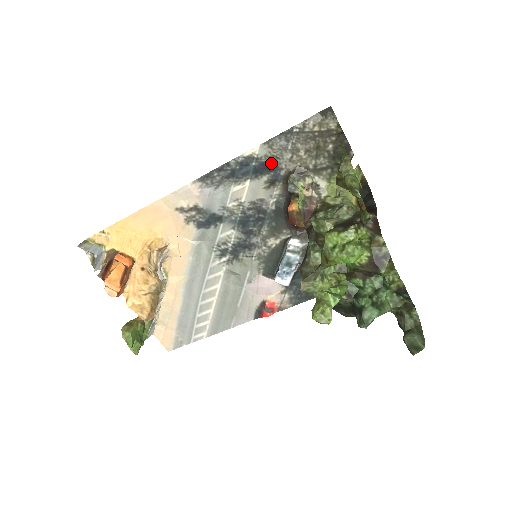
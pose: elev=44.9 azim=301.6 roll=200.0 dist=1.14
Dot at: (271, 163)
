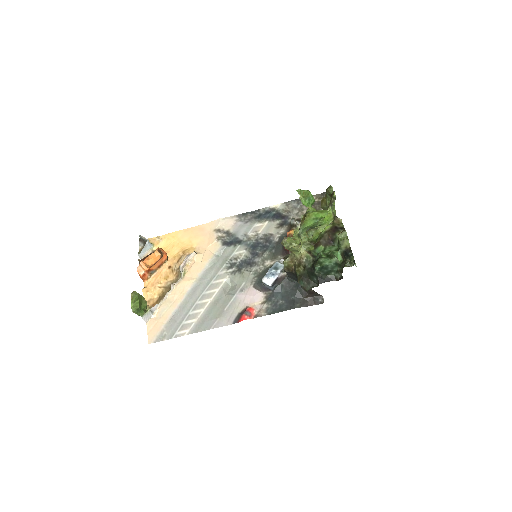
Dot at: (285, 214)
